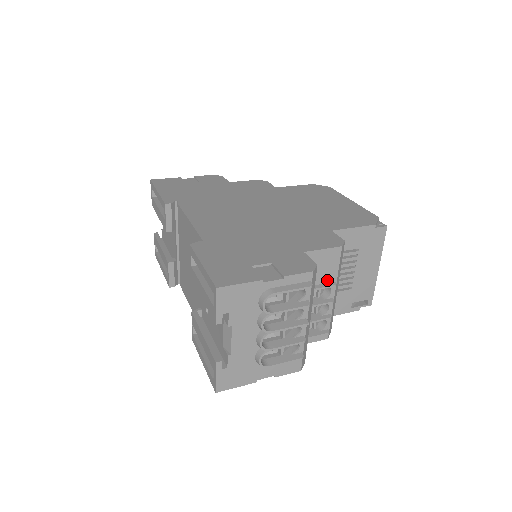
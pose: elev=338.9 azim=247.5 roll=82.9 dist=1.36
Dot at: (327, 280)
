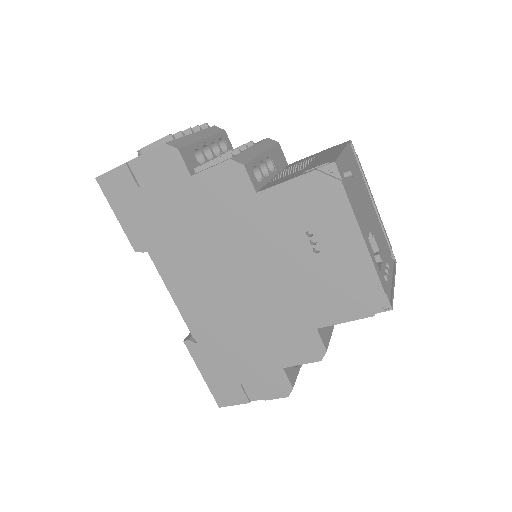
Dot at: occluded
